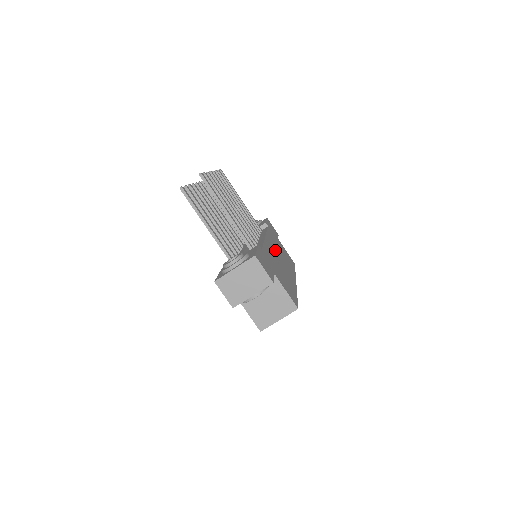
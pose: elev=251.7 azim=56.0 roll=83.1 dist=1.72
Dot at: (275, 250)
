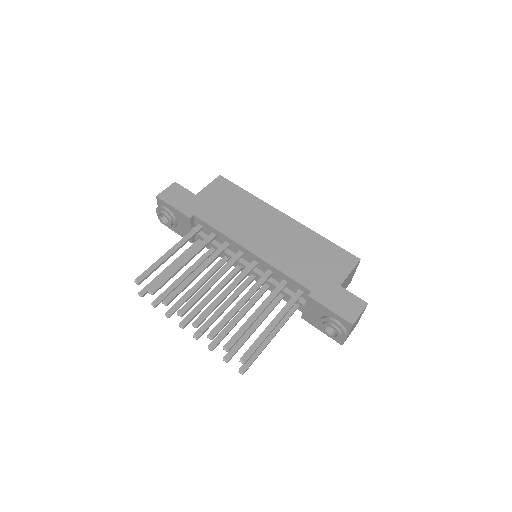
Dot at: (258, 238)
